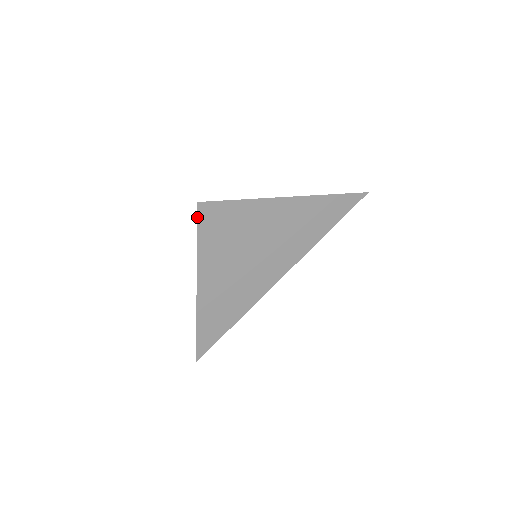
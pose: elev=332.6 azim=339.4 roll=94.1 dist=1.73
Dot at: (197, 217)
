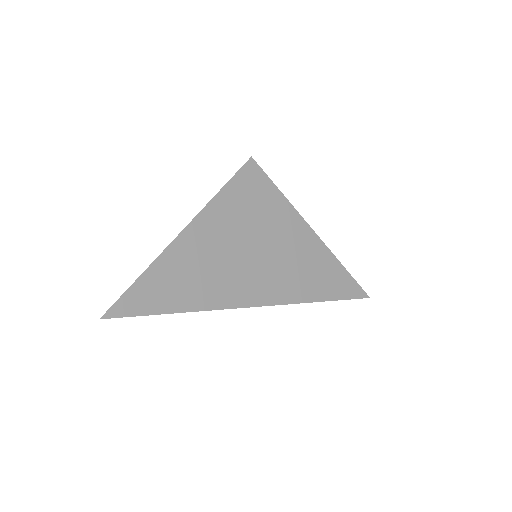
Dot at: (241, 167)
